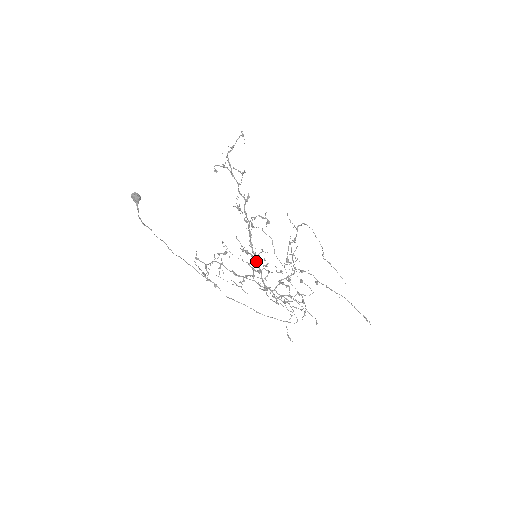
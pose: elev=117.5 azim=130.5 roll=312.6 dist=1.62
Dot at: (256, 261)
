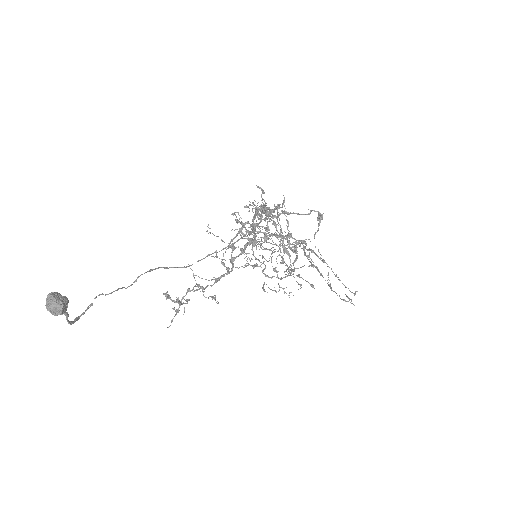
Dot at: occluded
